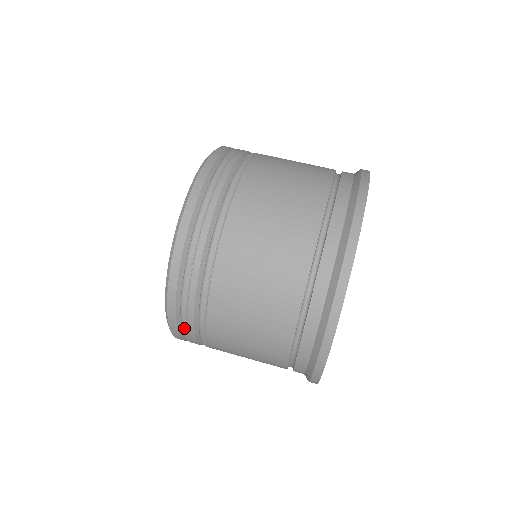
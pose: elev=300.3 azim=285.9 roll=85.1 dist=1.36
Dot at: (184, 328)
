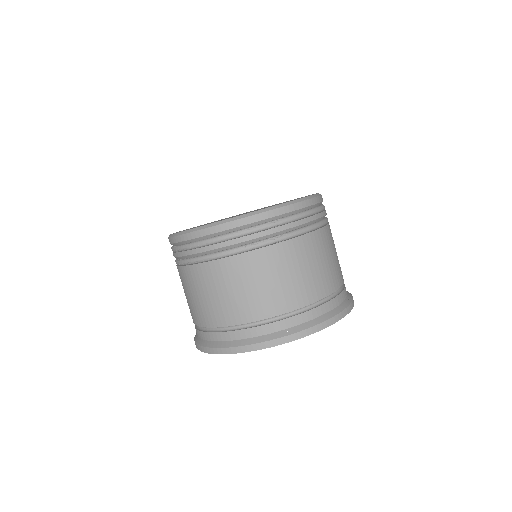
Dot at: occluded
